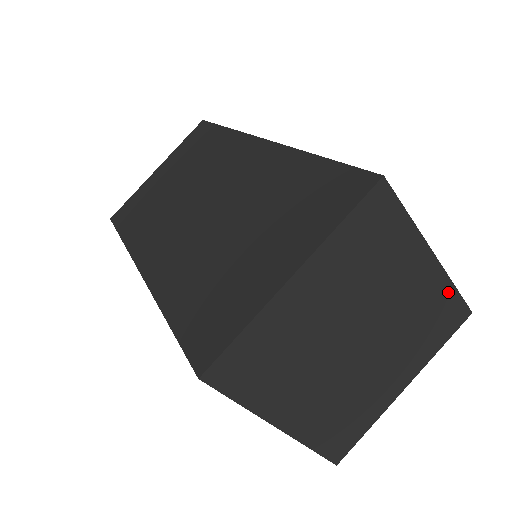
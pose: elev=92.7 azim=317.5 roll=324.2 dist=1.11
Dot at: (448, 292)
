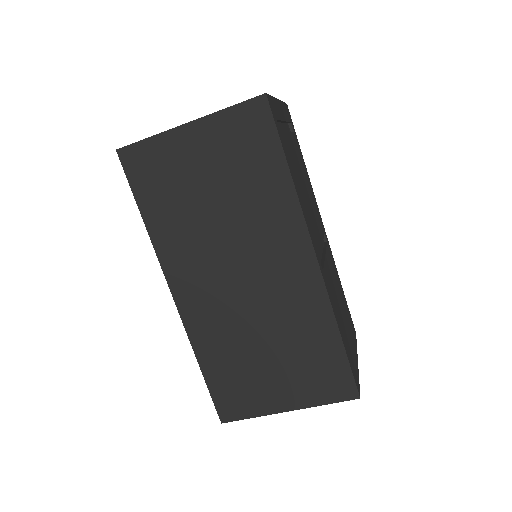
Dot at: occluded
